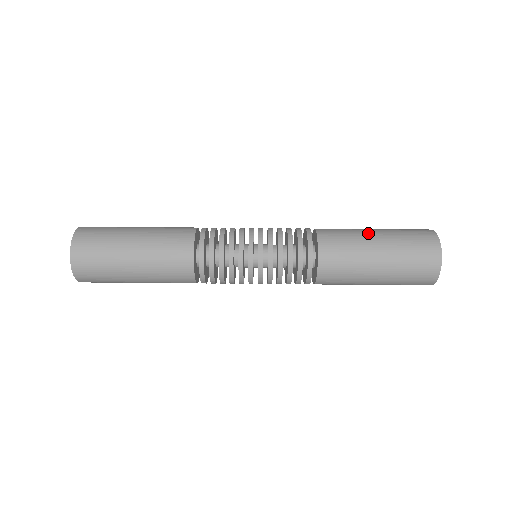
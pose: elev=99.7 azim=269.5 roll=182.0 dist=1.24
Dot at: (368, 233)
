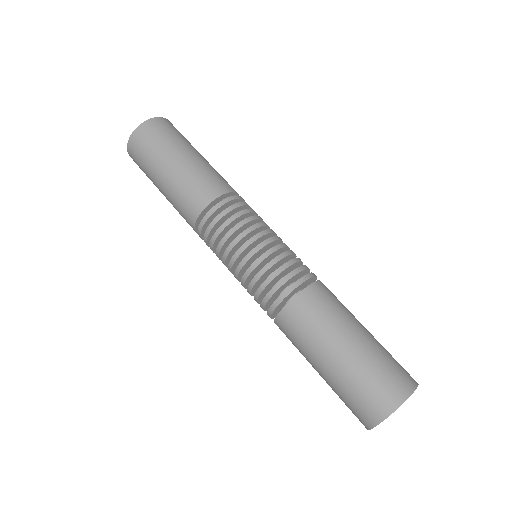
Dot at: occluded
